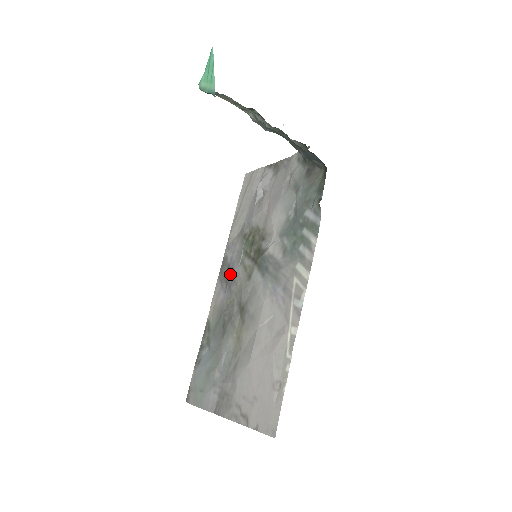
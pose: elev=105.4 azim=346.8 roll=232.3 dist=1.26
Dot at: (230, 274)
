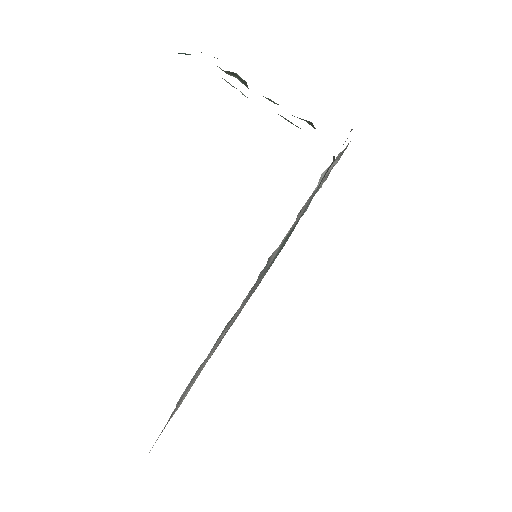
Dot at: occluded
